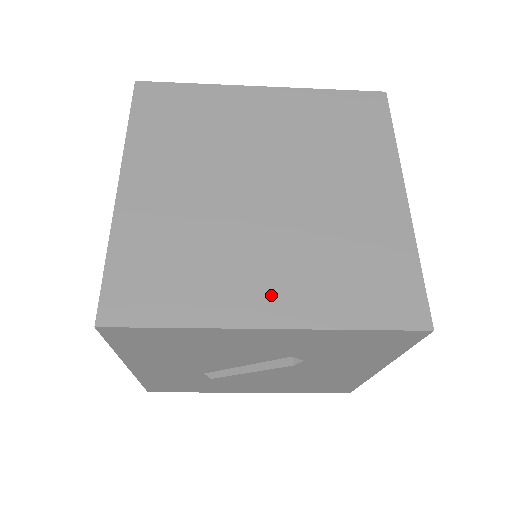
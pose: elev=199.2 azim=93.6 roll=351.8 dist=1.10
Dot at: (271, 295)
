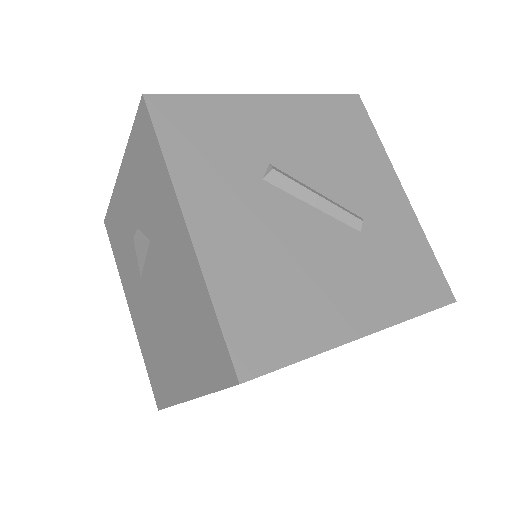
Dot at: occluded
